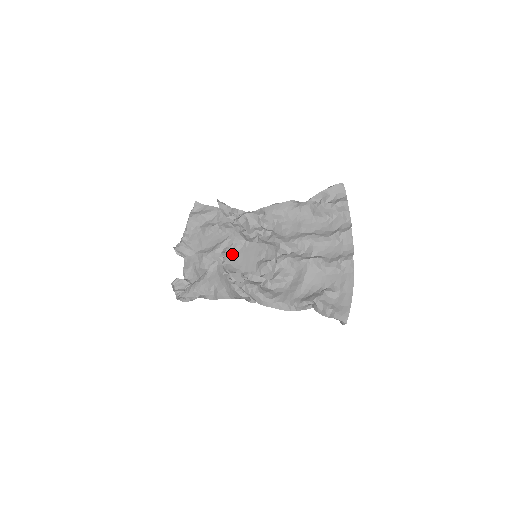
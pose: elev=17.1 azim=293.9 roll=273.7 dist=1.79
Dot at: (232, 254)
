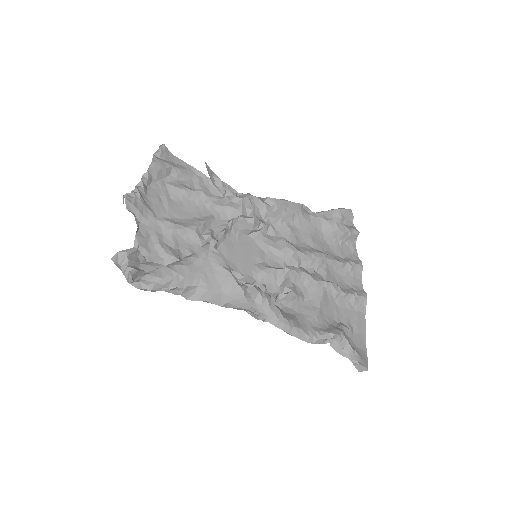
Dot at: (219, 241)
